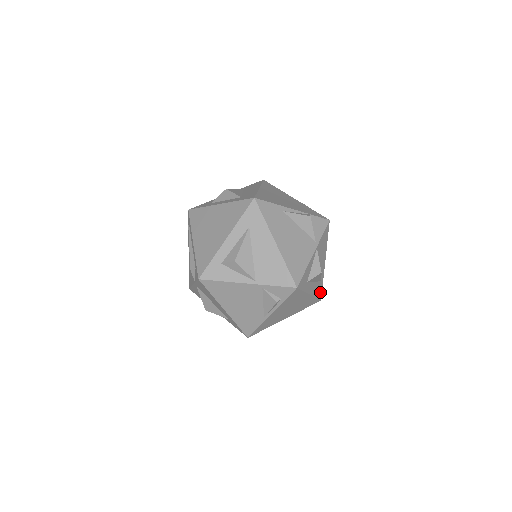
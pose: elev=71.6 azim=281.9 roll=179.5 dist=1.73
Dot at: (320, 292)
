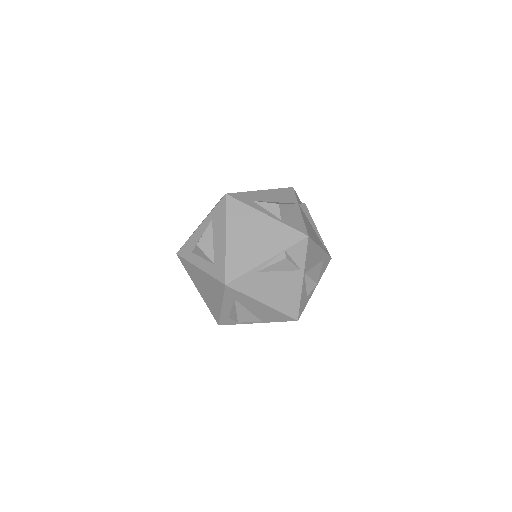
Dot at: (327, 260)
